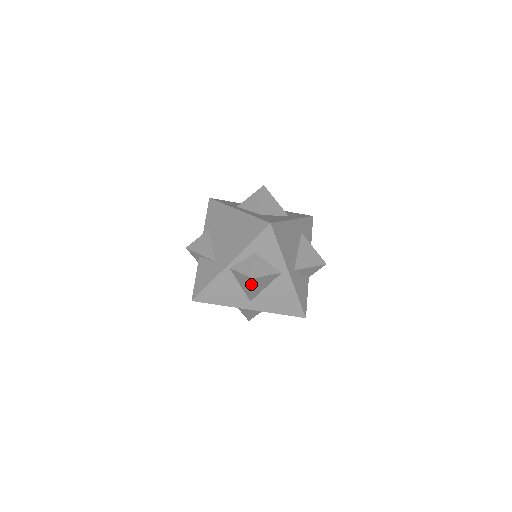
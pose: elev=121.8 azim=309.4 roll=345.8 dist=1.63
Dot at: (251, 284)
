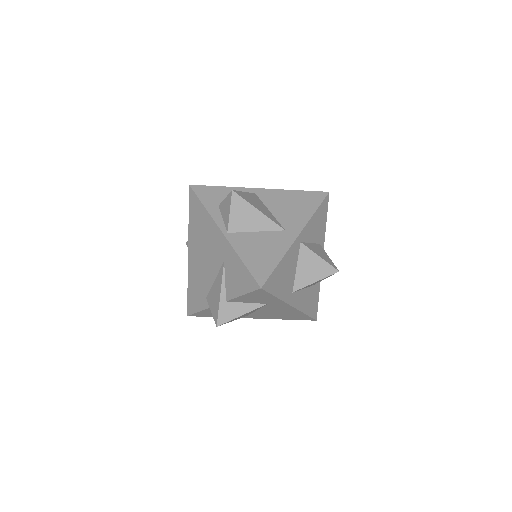
Dot at: (245, 201)
